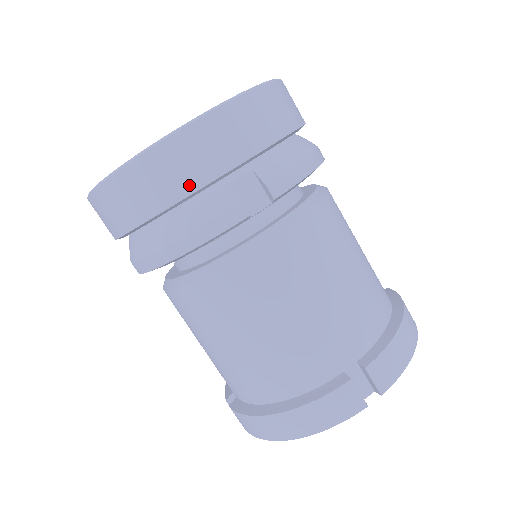
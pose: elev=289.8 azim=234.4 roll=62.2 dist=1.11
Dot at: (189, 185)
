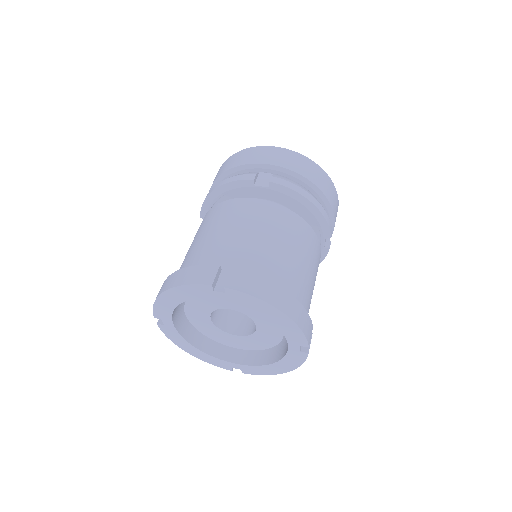
Dot at: (244, 162)
